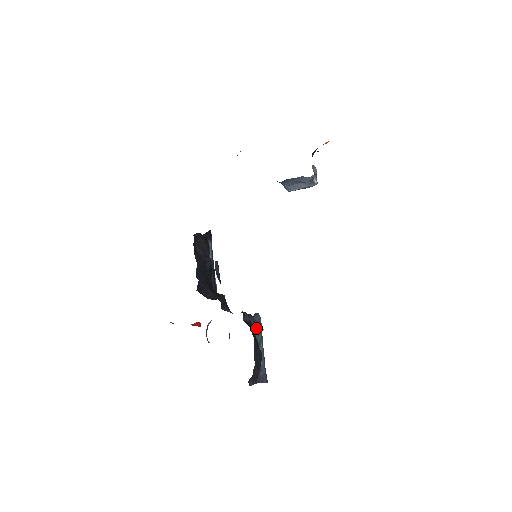
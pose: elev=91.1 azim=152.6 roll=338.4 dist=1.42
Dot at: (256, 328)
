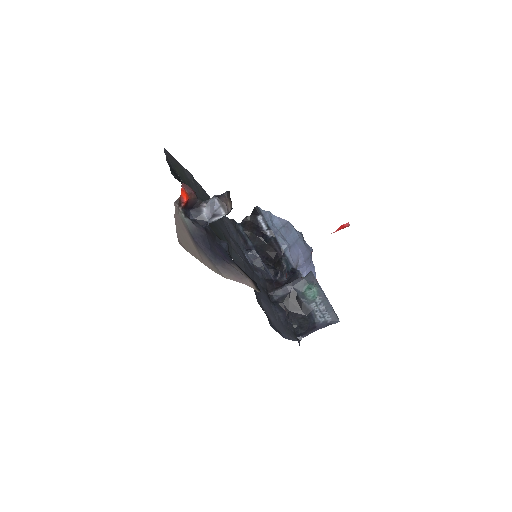
Dot at: (302, 292)
